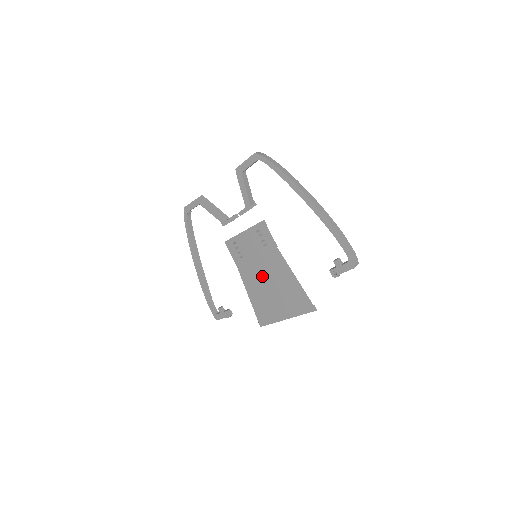
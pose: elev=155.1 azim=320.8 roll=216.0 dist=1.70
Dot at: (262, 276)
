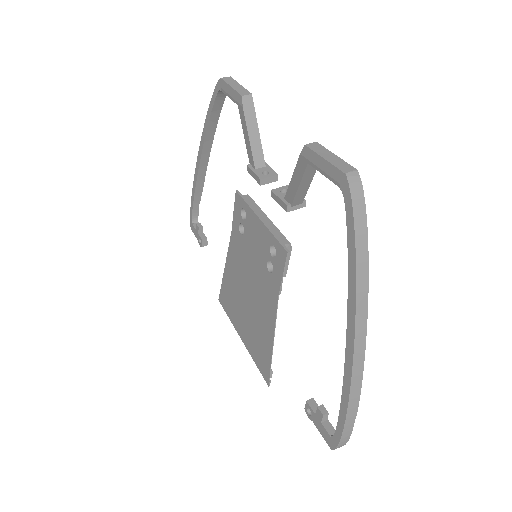
Dot at: (247, 281)
